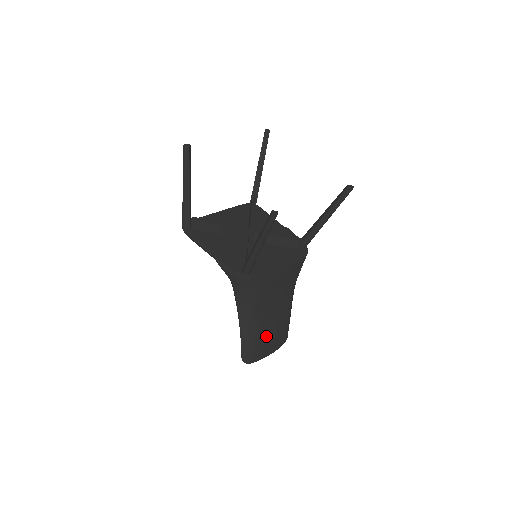
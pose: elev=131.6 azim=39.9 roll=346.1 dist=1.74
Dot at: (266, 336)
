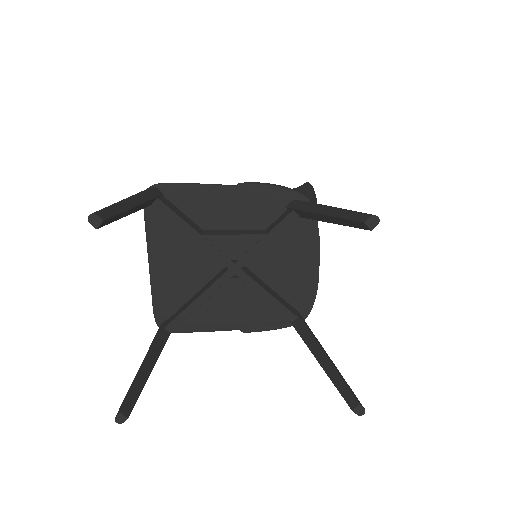
Dot at: occluded
